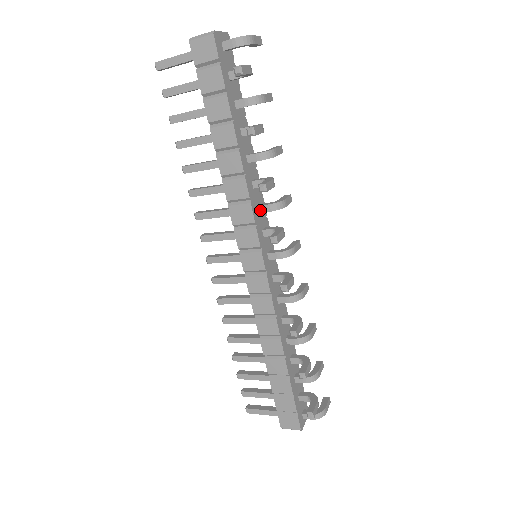
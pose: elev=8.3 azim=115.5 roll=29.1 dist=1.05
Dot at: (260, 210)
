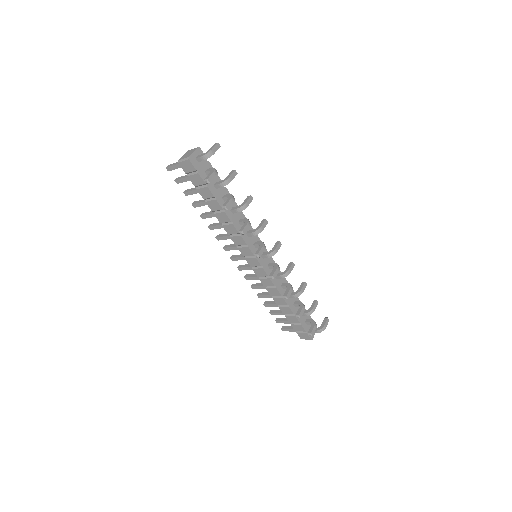
Dot at: (248, 235)
